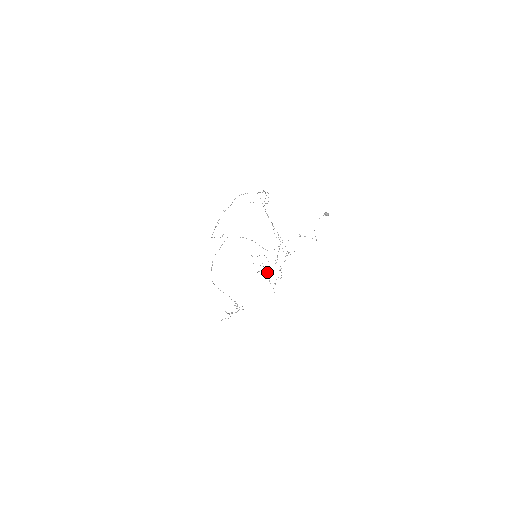
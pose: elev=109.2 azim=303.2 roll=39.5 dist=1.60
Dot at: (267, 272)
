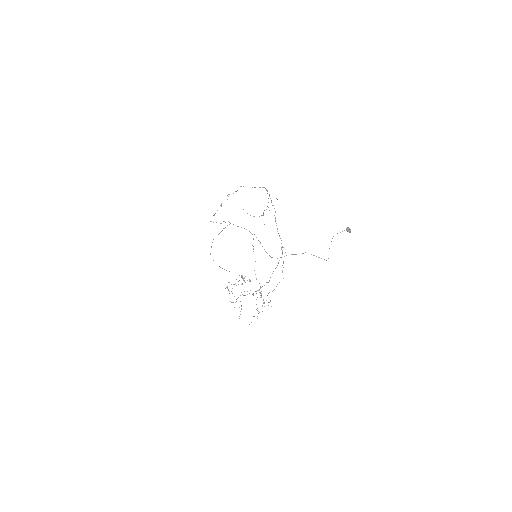
Dot at: (253, 295)
